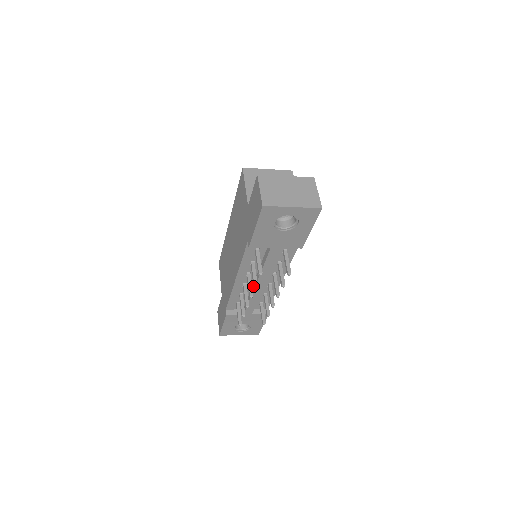
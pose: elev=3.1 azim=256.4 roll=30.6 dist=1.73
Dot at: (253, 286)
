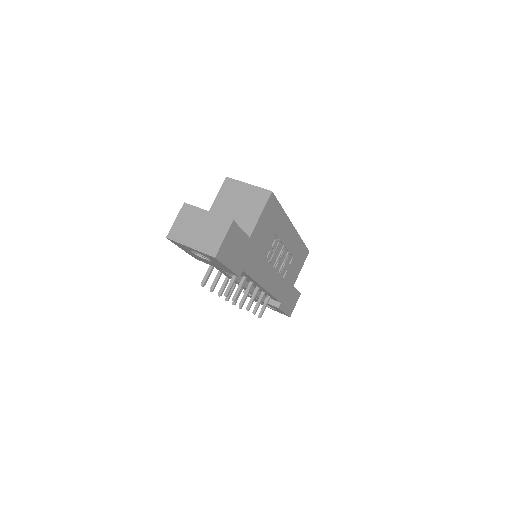
Dot at: occluded
